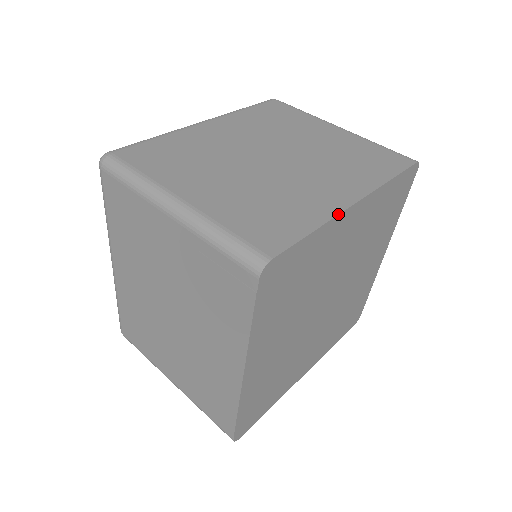
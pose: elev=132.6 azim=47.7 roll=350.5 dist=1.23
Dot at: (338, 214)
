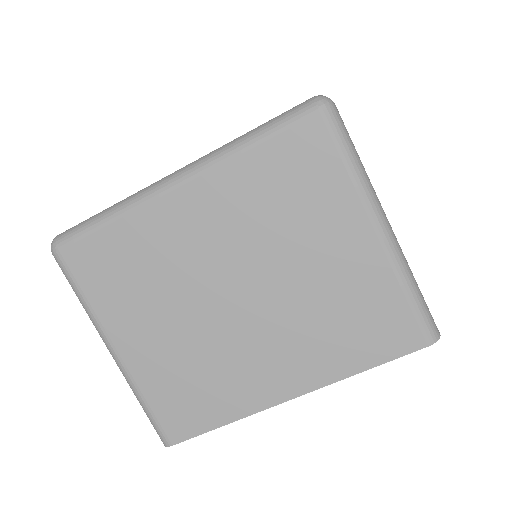
Dot at: occluded
